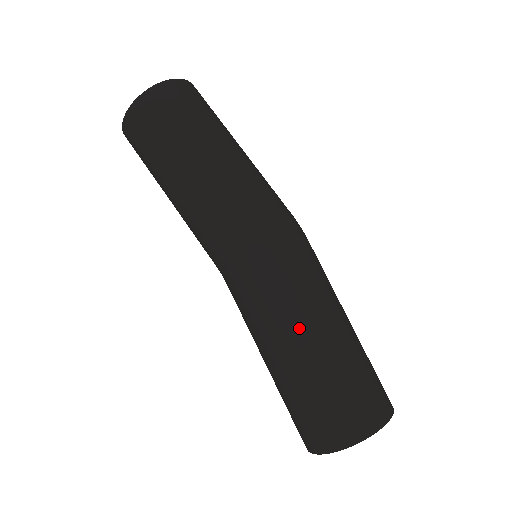
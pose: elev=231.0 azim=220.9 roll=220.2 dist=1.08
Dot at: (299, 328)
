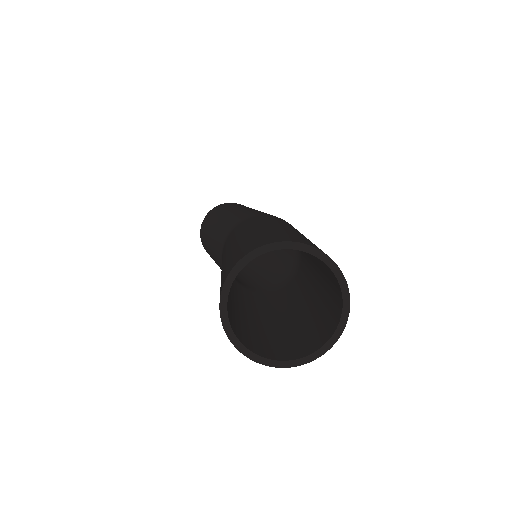
Dot at: occluded
